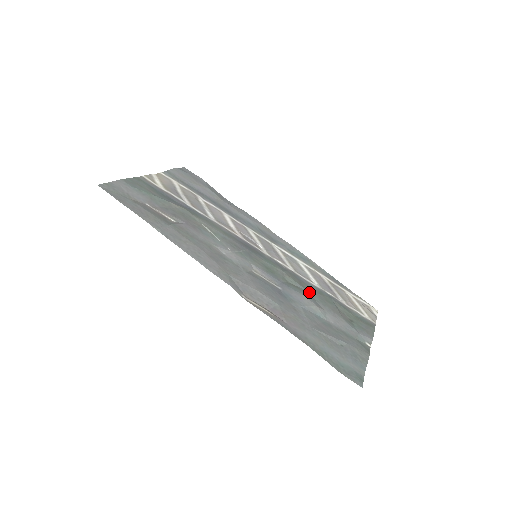
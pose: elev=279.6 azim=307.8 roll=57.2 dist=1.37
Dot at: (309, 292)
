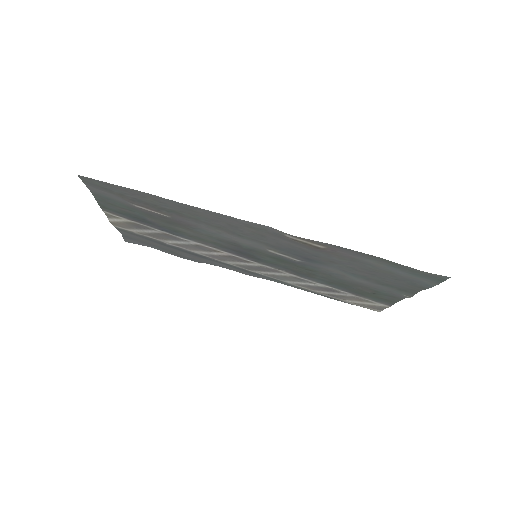
Dot at: (323, 276)
